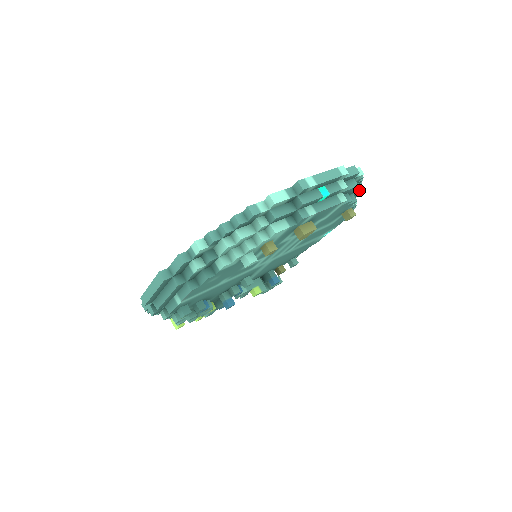
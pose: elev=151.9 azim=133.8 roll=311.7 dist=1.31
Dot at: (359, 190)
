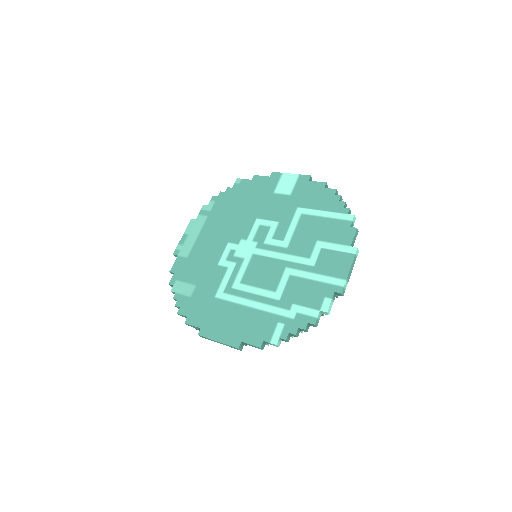
Dot at: occluded
